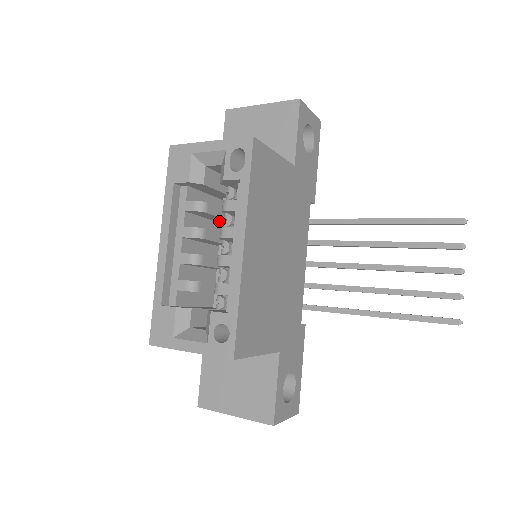
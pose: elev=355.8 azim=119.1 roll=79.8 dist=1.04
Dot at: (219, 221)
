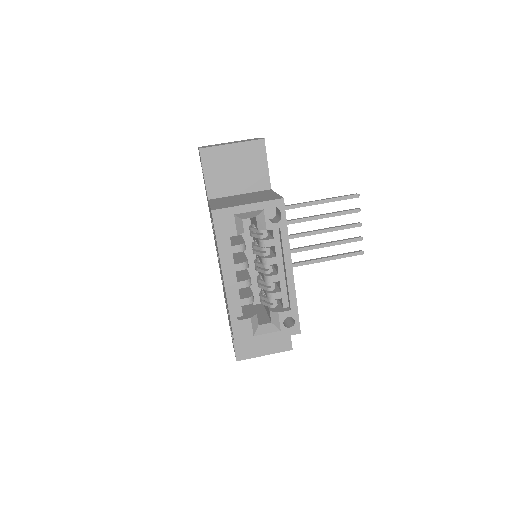
Dot at: occluded
